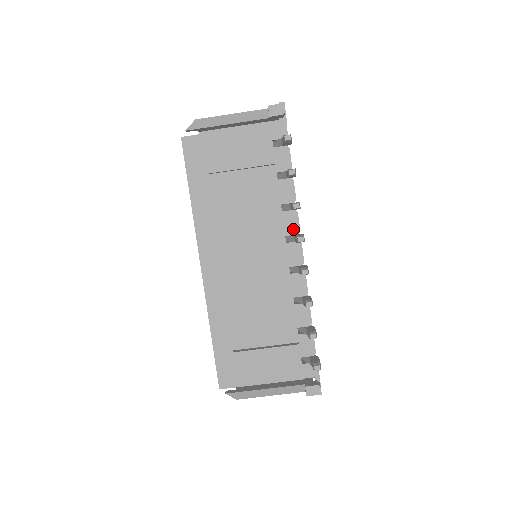
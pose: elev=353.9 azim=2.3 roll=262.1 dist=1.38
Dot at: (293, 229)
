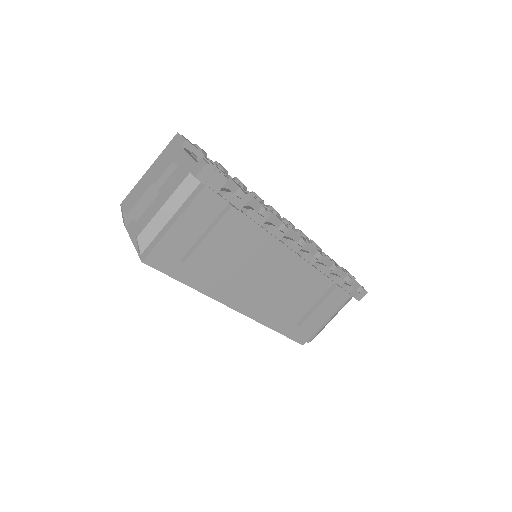
Dot at: (282, 232)
